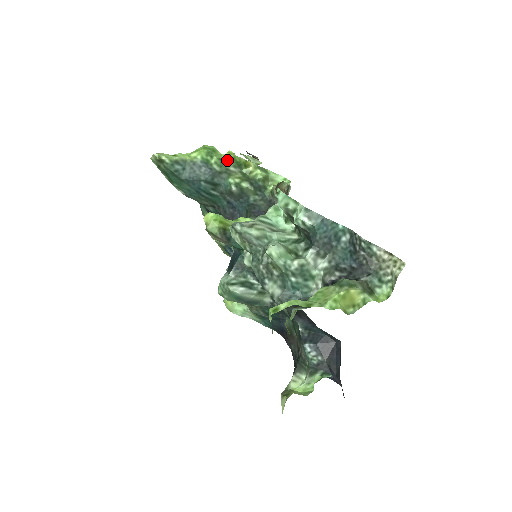
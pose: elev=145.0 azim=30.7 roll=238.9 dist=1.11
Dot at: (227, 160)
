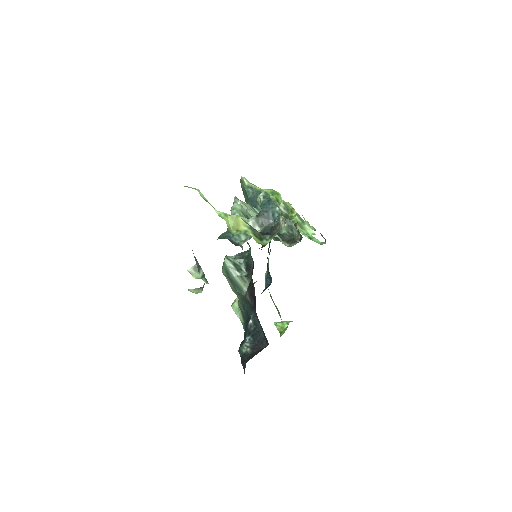
Dot at: (281, 202)
